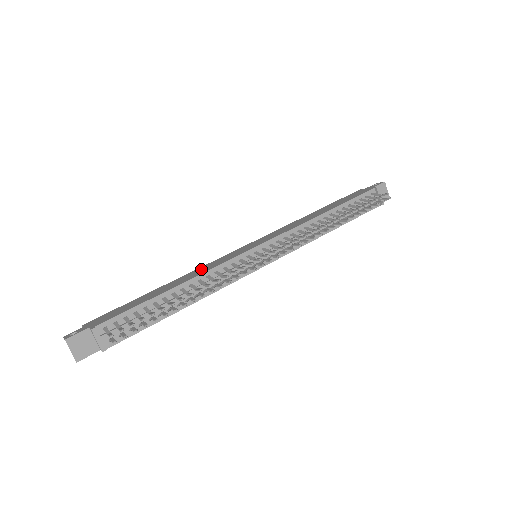
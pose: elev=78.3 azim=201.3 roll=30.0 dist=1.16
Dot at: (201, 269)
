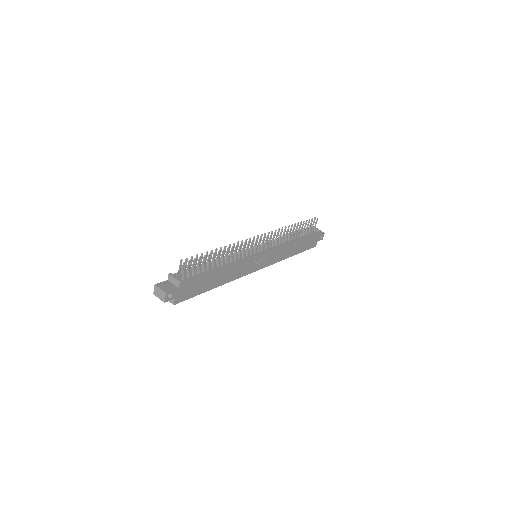
Dot at: occluded
